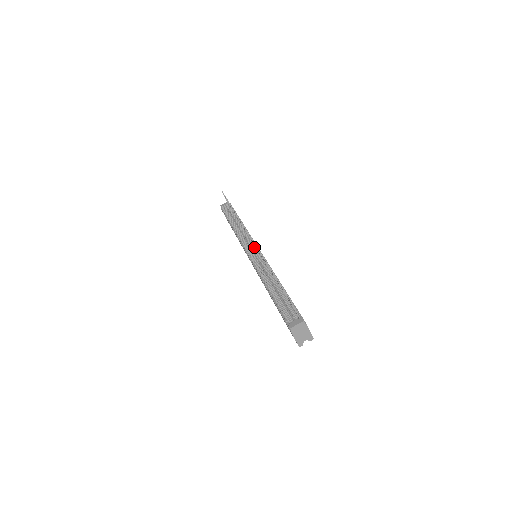
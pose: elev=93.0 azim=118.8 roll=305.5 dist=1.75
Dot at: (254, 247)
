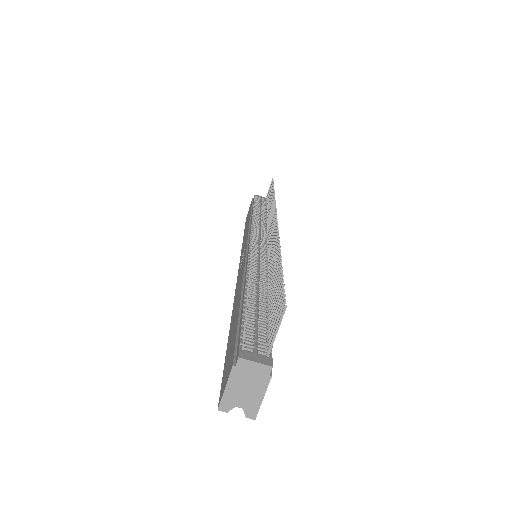
Dot at: (264, 243)
